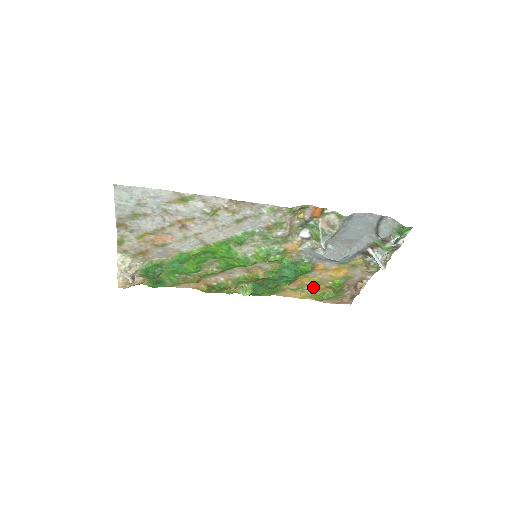
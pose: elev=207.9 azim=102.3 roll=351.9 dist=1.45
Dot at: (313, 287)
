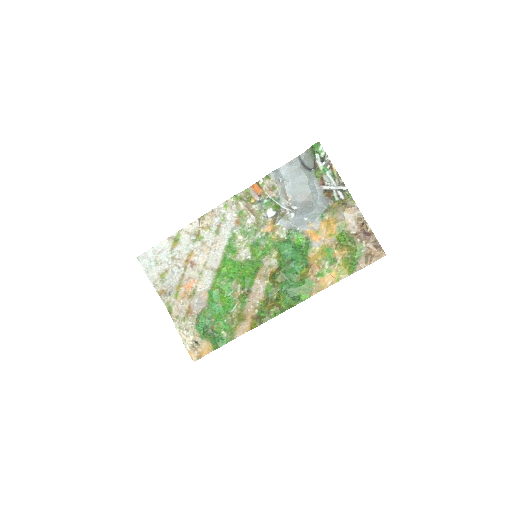
Dot at: (330, 258)
